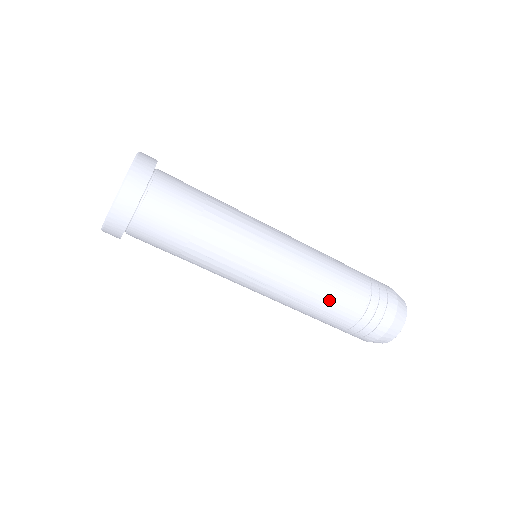
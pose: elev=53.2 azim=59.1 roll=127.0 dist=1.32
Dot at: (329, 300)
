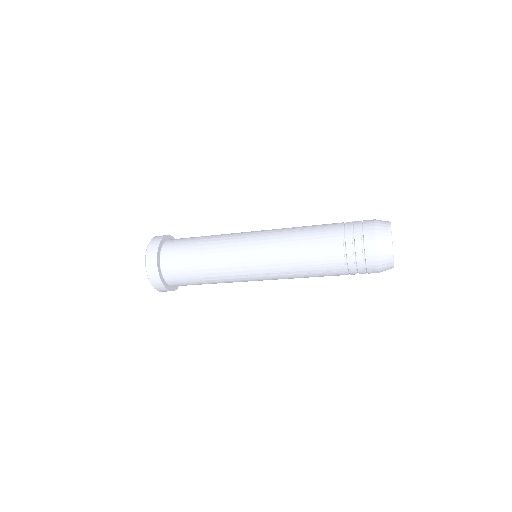
Dot at: occluded
